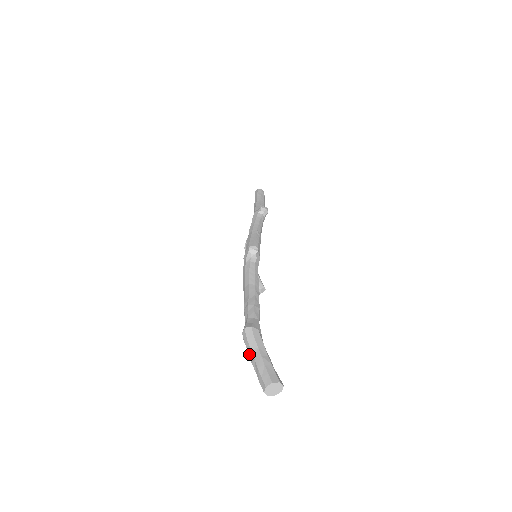
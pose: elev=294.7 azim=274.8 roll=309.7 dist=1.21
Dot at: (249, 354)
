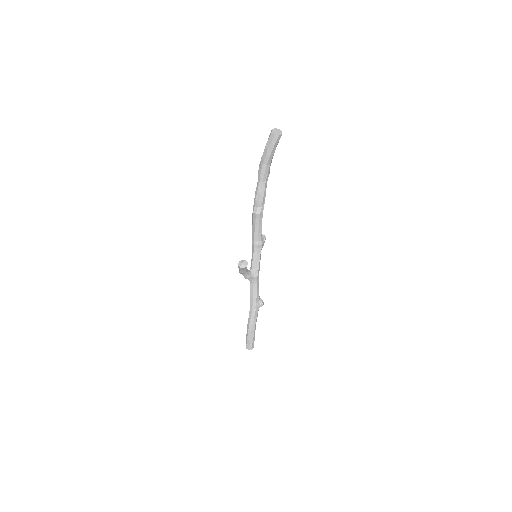
Dot at: occluded
